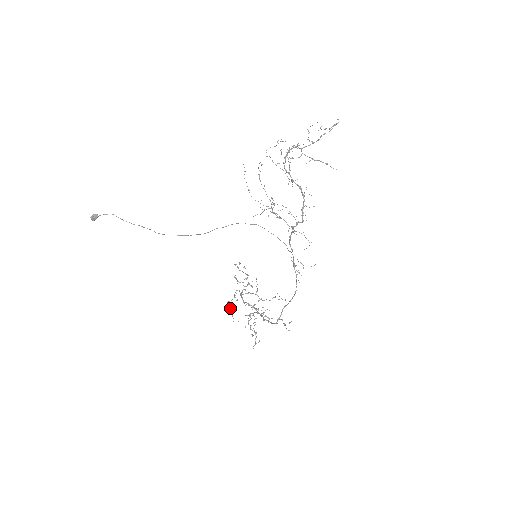
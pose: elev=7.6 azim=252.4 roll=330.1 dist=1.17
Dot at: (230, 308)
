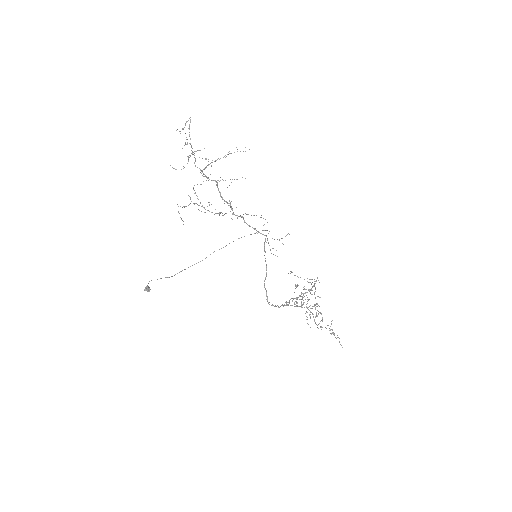
Dot at: (307, 317)
